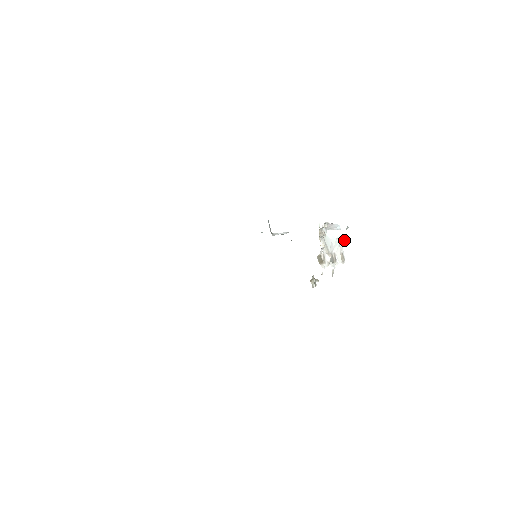
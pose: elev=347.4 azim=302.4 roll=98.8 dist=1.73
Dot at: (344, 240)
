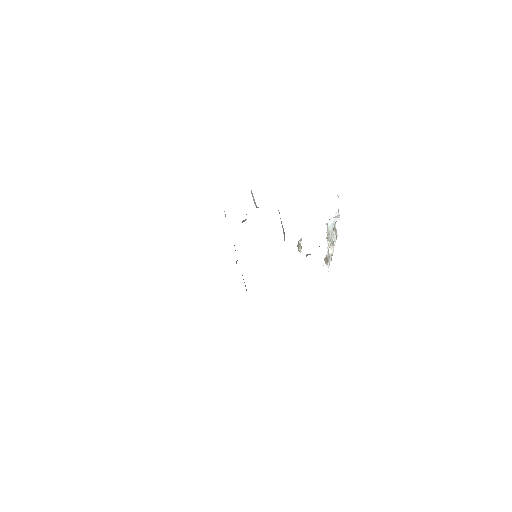
Dot at: (336, 214)
